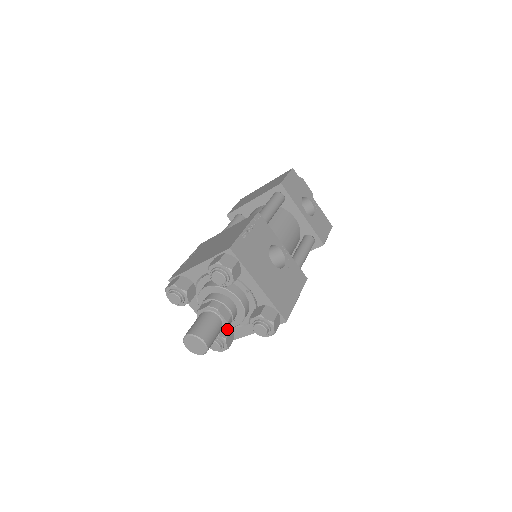
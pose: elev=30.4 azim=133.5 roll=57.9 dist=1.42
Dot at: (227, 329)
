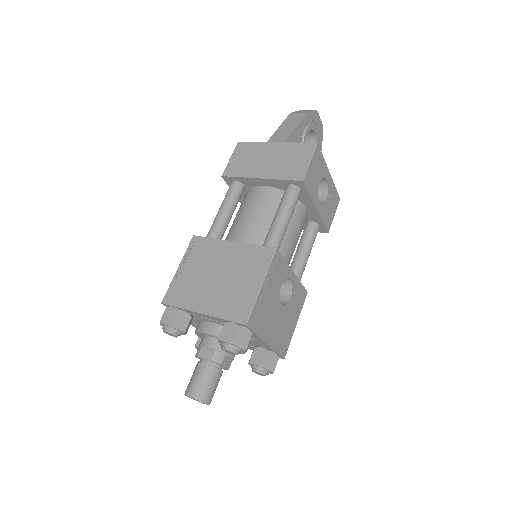
Dot at: occluded
